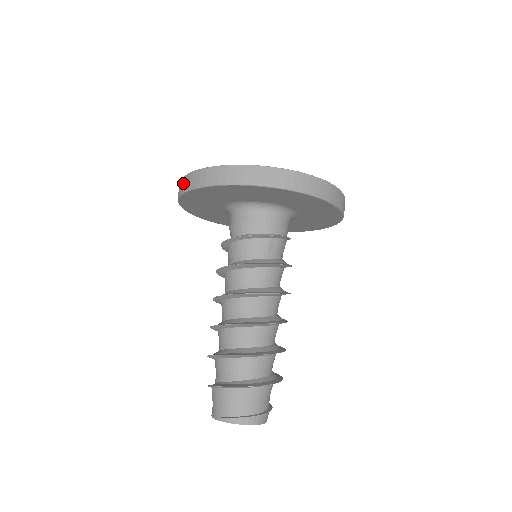
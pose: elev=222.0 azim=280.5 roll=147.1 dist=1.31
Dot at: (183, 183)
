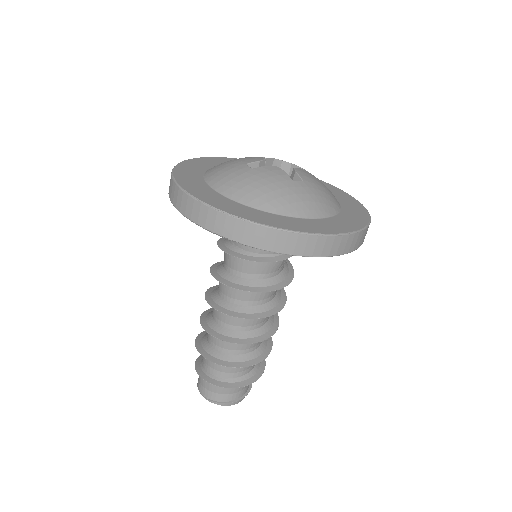
Dot at: (199, 212)
